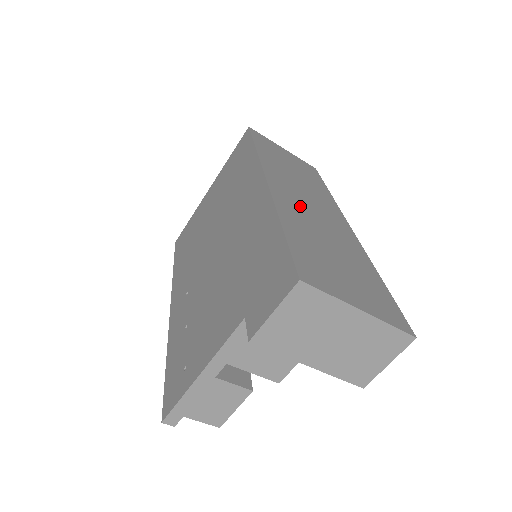
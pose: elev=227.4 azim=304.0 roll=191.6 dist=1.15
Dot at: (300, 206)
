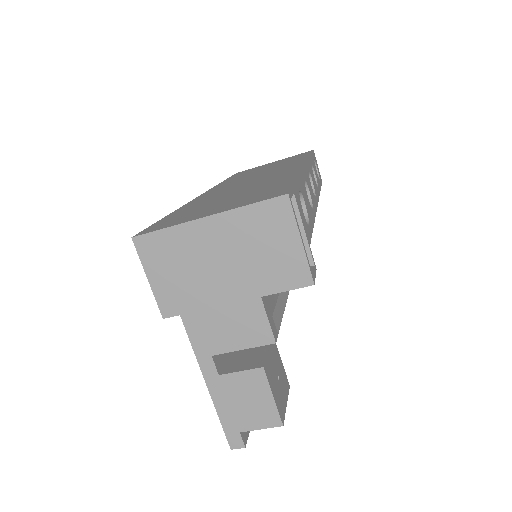
Dot at: occluded
